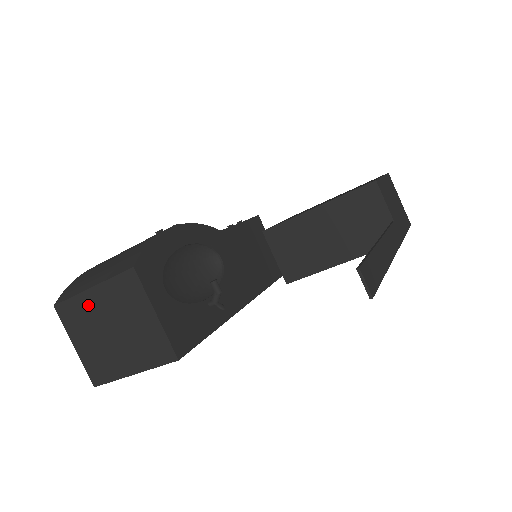
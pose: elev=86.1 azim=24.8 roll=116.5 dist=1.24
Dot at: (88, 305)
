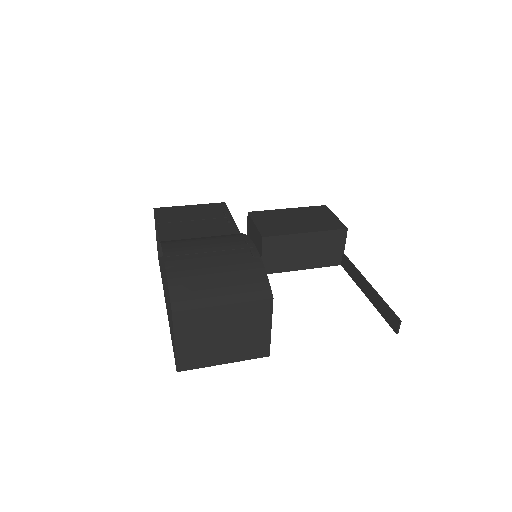
Dot at: (212, 316)
